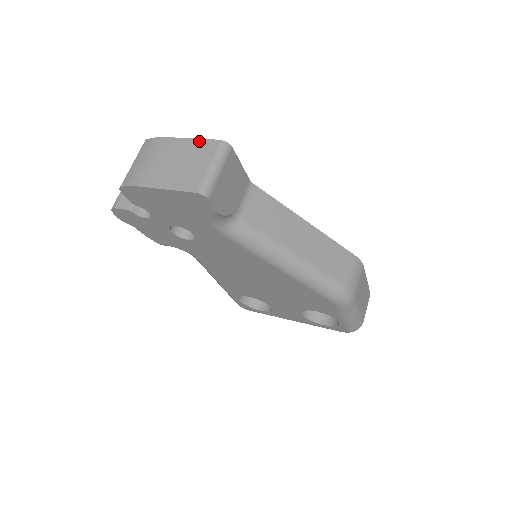
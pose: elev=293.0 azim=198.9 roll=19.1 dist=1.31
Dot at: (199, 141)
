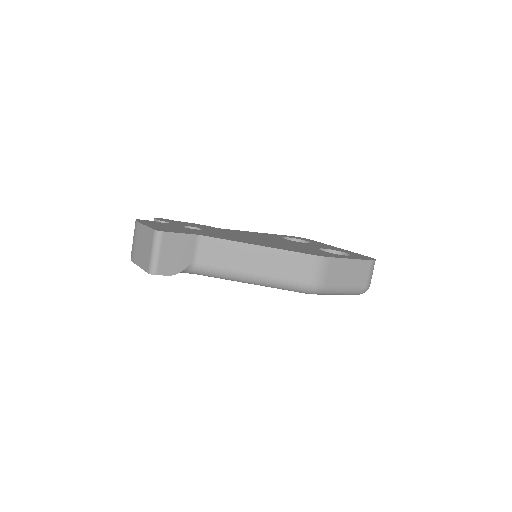
Dot at: (148, 229)
